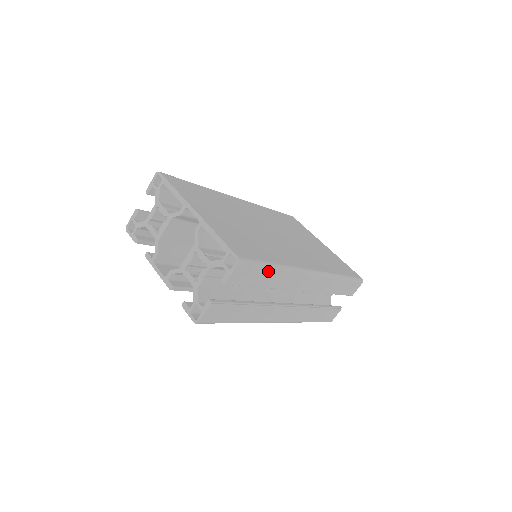
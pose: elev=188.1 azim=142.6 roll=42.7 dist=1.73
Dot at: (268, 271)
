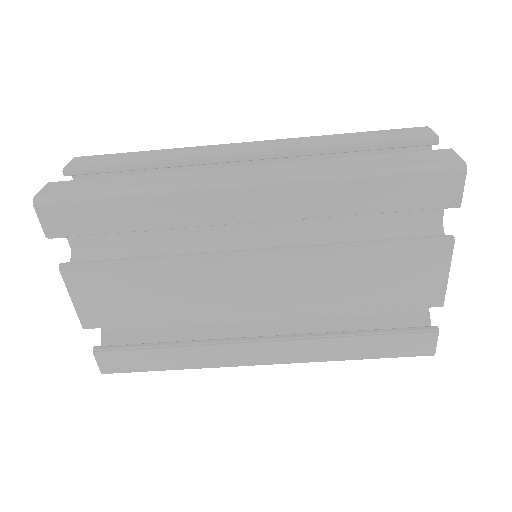
Dot at: (136, 154)
